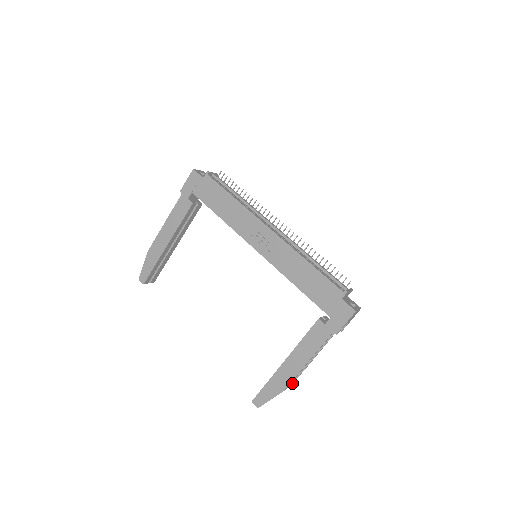
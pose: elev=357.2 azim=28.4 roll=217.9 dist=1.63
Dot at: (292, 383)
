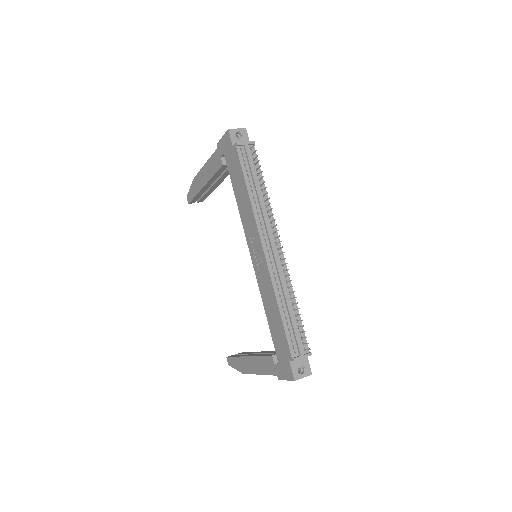
Dot at: occluded
